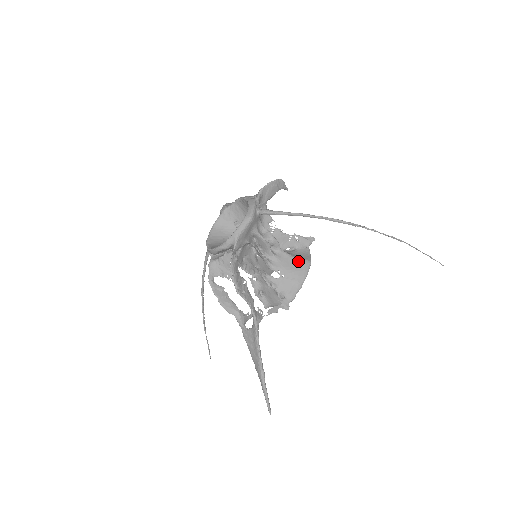
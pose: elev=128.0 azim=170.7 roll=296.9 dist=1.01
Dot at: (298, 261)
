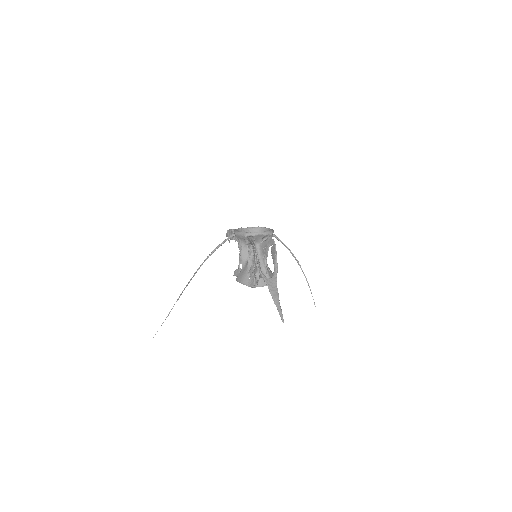
Dot at: occluded
